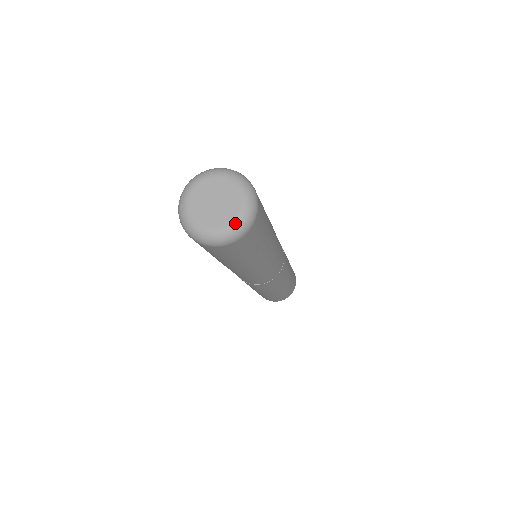
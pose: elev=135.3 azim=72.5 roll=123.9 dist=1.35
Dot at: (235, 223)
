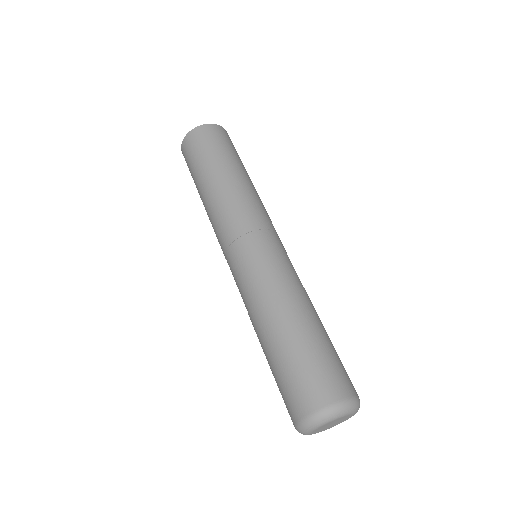
Dot at: occluded
